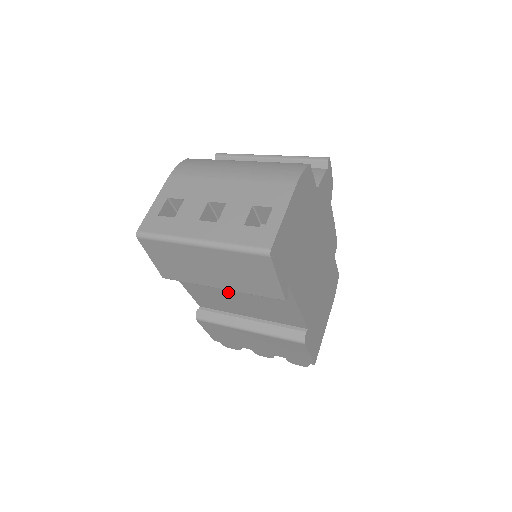
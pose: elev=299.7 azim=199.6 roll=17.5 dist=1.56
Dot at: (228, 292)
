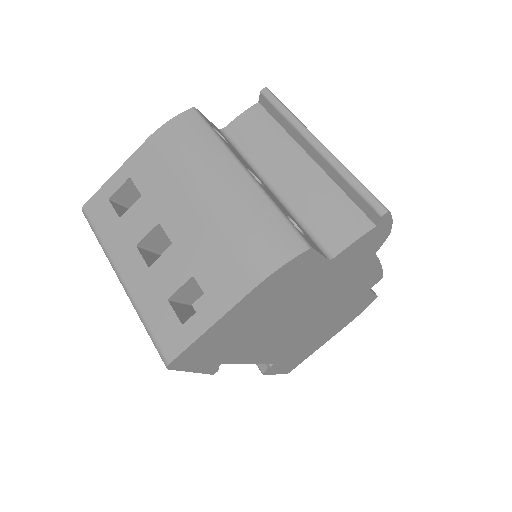
Dot at: occluded
